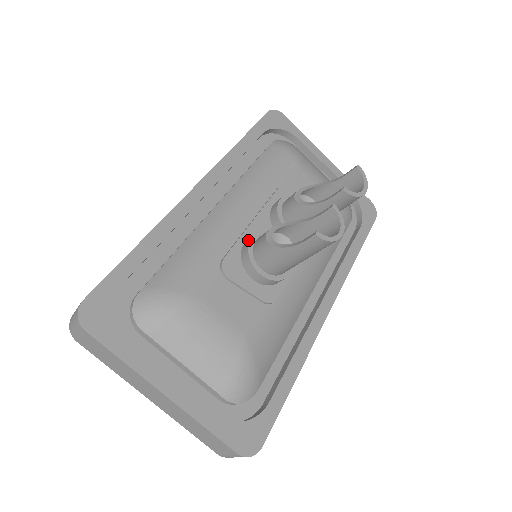
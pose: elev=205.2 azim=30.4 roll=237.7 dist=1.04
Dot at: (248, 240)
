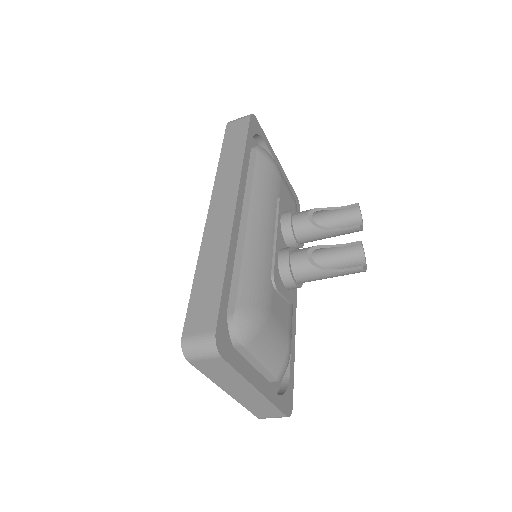
Dot at: (285, 257)
